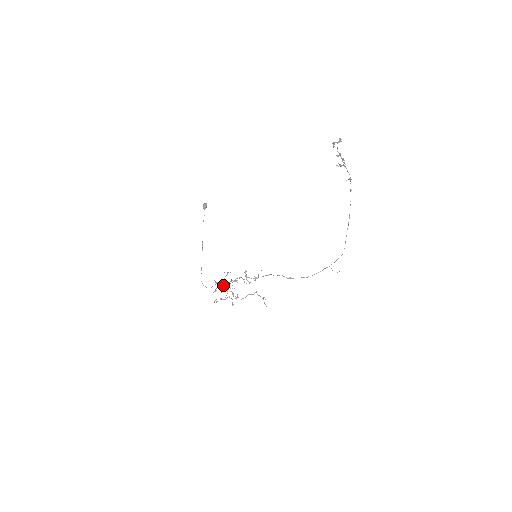
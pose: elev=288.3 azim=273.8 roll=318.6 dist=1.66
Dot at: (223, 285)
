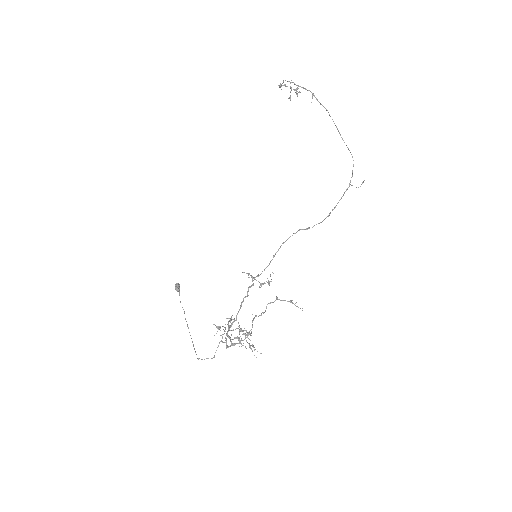
Dot at: (229, 327)
